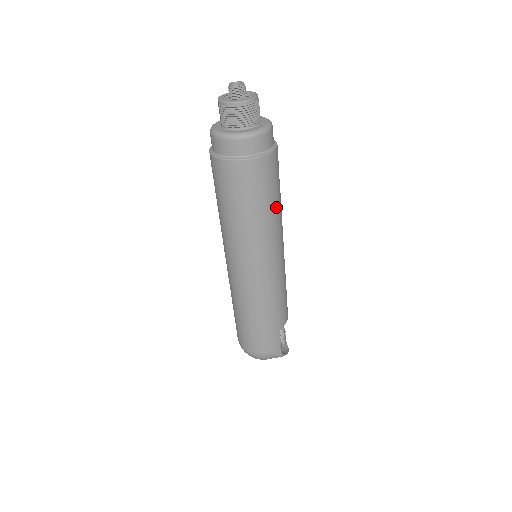
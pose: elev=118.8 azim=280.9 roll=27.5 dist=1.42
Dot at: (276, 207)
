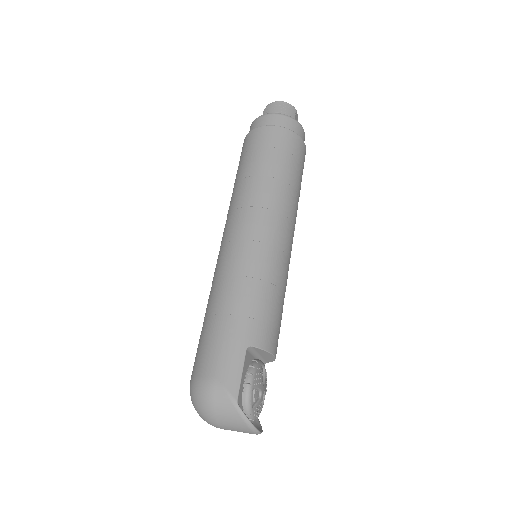
Dot at: (286, 180)
